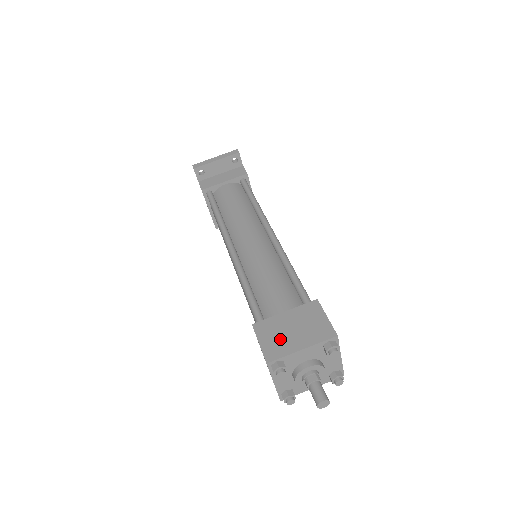
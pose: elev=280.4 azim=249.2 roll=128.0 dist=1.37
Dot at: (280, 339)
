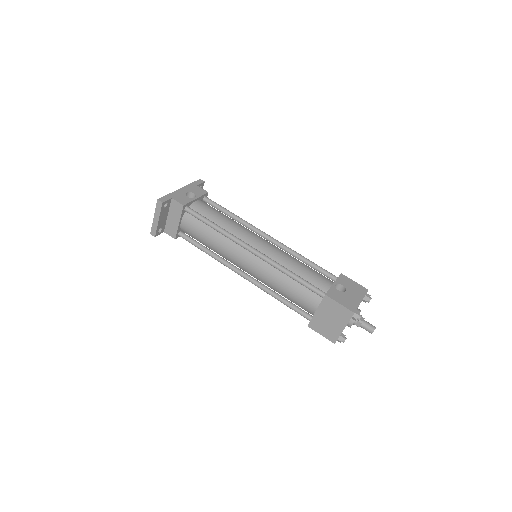
Dot at: (329, 328)
